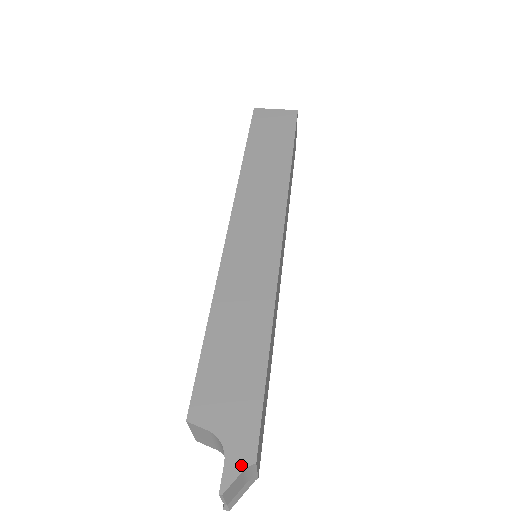
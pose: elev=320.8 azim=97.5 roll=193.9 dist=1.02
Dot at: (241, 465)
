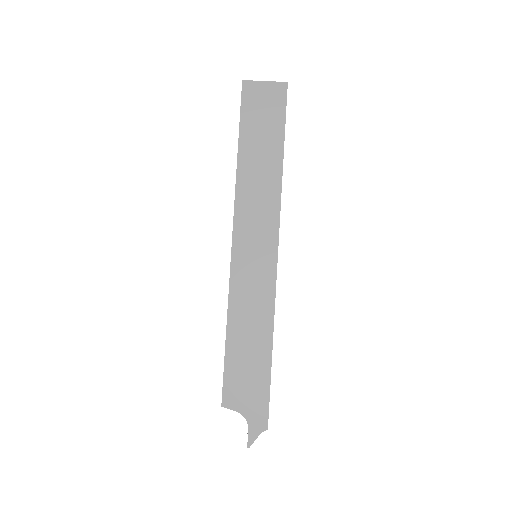
Dot at: (259, 431)
